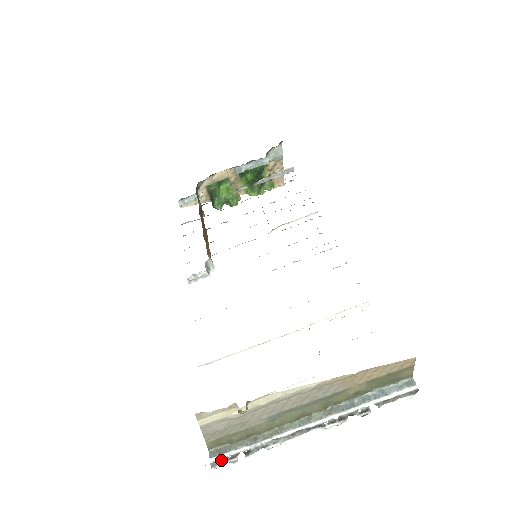
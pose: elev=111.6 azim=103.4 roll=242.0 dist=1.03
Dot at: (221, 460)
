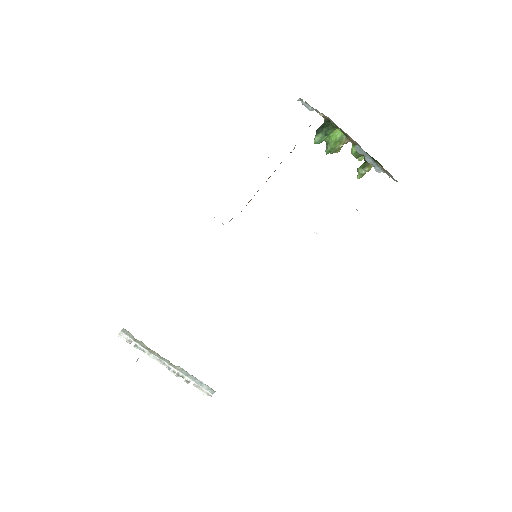
Dot at: (125, 336)
